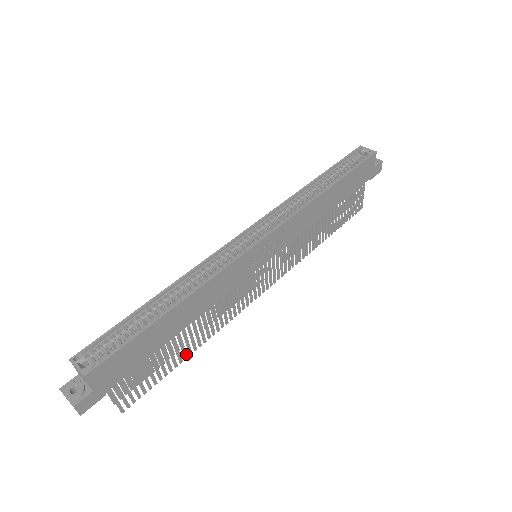
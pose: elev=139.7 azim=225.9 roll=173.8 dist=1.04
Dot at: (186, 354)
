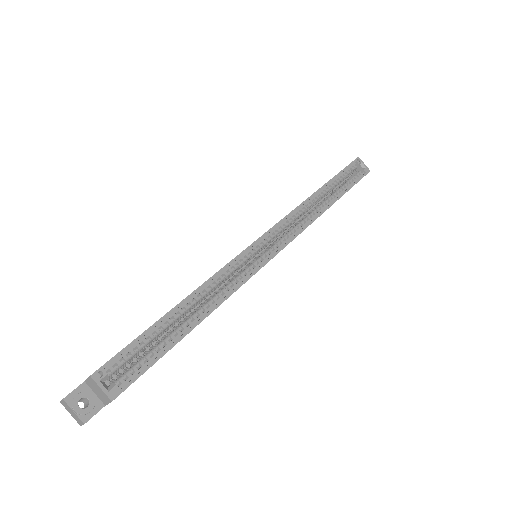
Dot at: occluded
